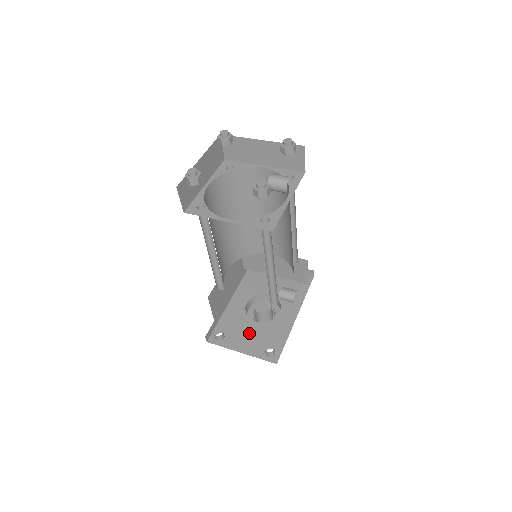
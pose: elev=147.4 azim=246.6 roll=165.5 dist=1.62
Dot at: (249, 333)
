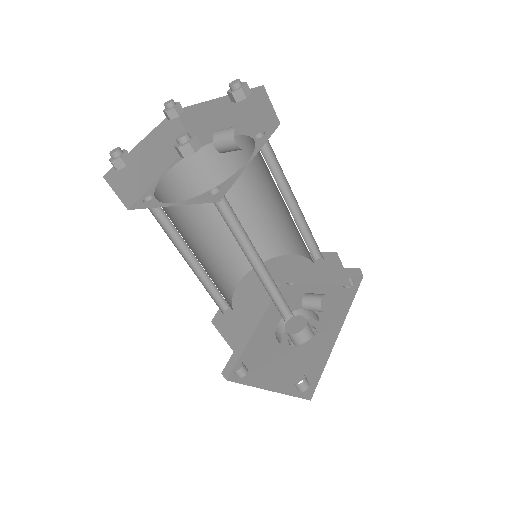
Dot at: (277, 362)
